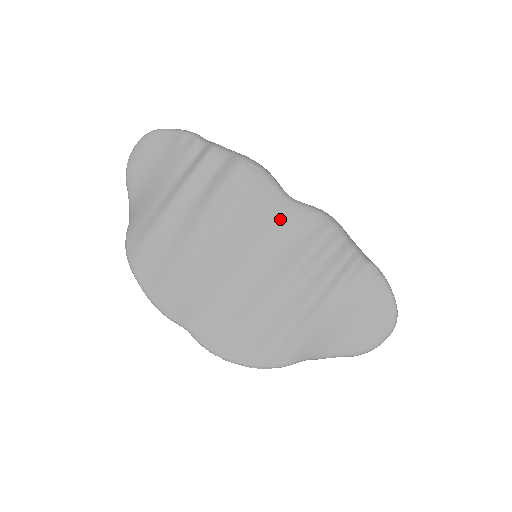
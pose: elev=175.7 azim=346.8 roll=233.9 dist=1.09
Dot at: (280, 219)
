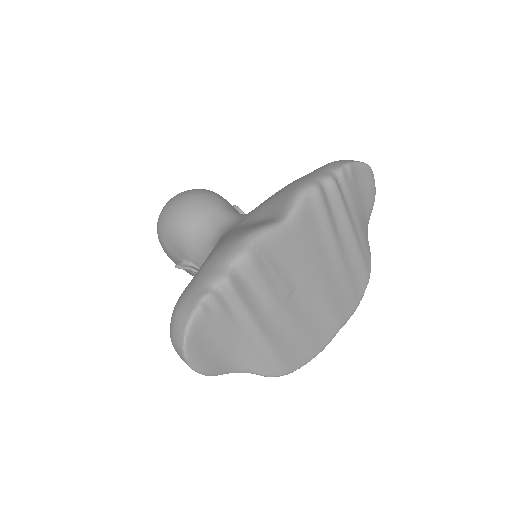
Dot at: (301, 234)
